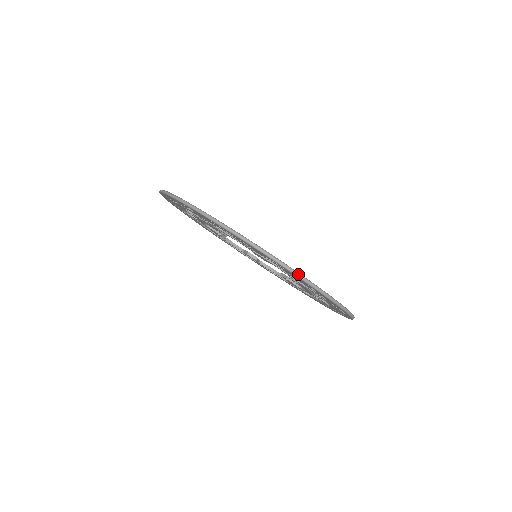
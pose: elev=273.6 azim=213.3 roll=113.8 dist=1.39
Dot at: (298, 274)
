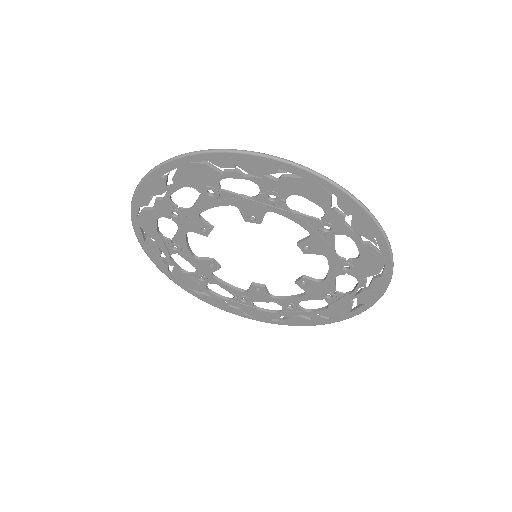
Dot at: occluded
